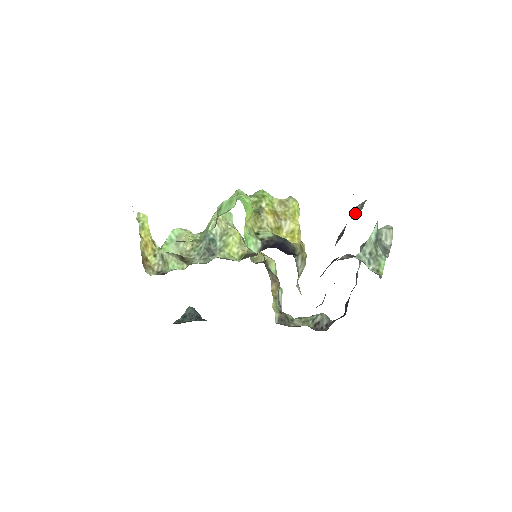
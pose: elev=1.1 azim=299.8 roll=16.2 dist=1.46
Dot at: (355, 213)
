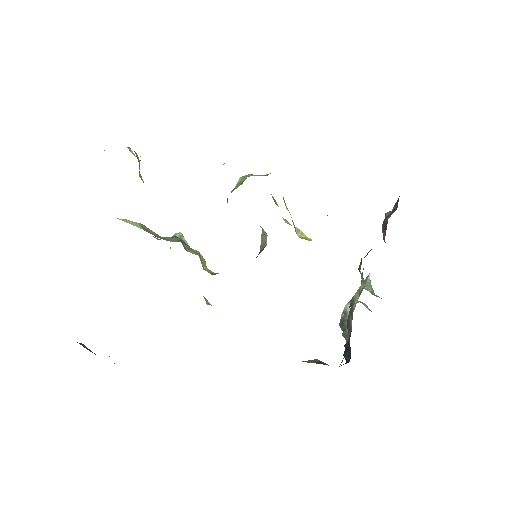
Dot at: occluded
